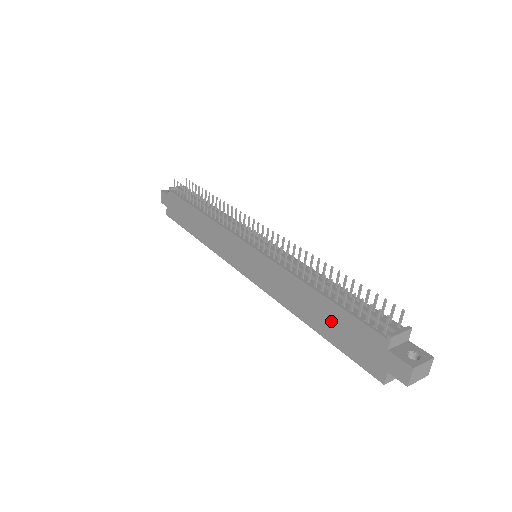
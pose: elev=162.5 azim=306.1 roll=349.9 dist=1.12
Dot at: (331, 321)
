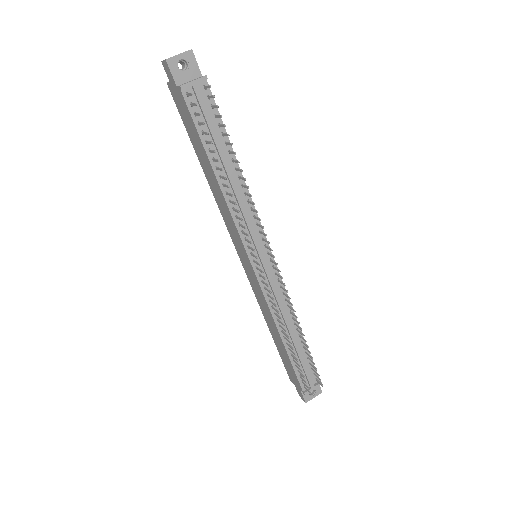
Dot at: (282, 351)
